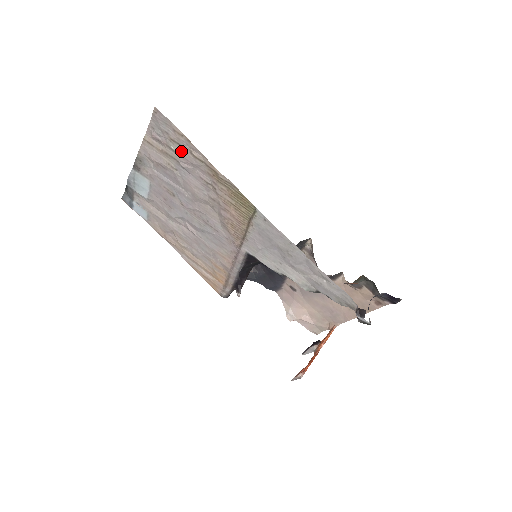
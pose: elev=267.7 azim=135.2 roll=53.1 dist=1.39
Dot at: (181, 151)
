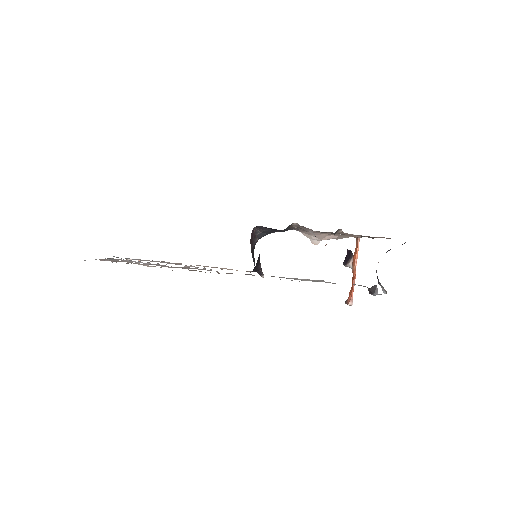
Dot at: occluded
